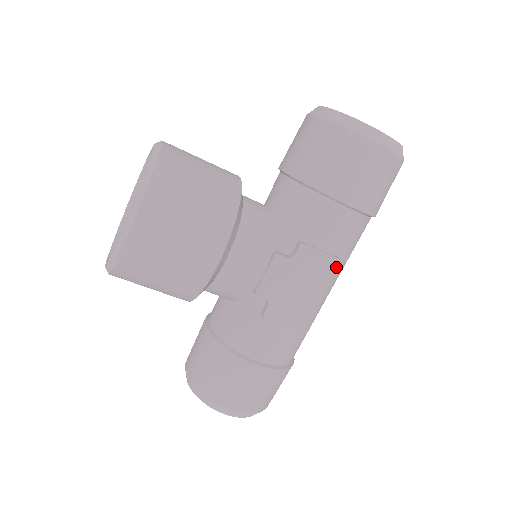
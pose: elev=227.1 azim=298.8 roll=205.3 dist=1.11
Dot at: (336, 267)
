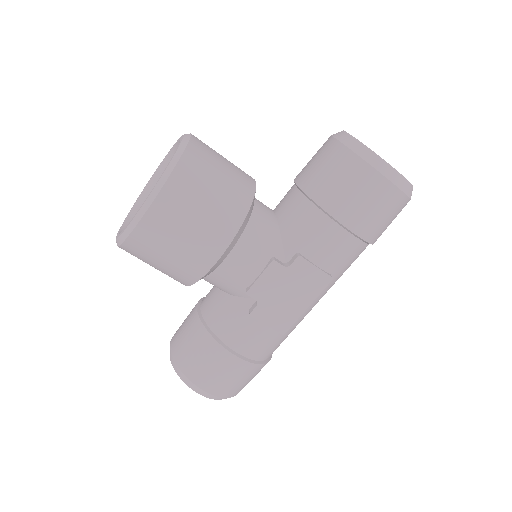
Dot at: (326, 283)
